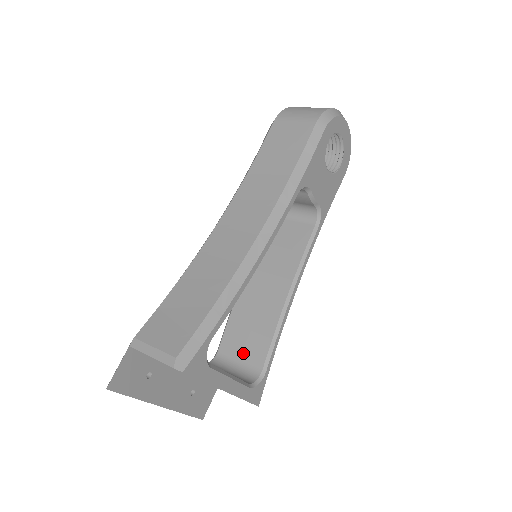
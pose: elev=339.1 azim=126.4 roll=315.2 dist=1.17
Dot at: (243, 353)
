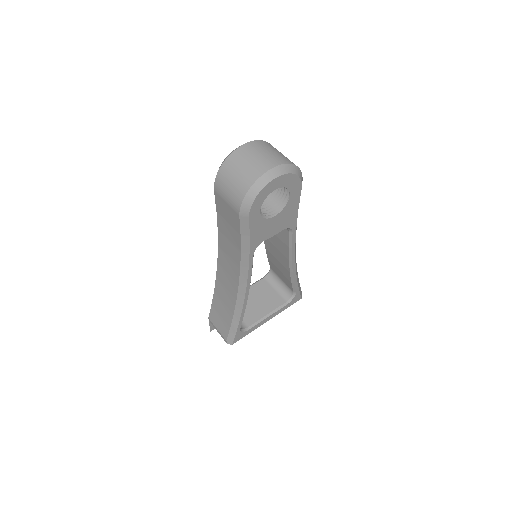
Dot at: (282, 278)
